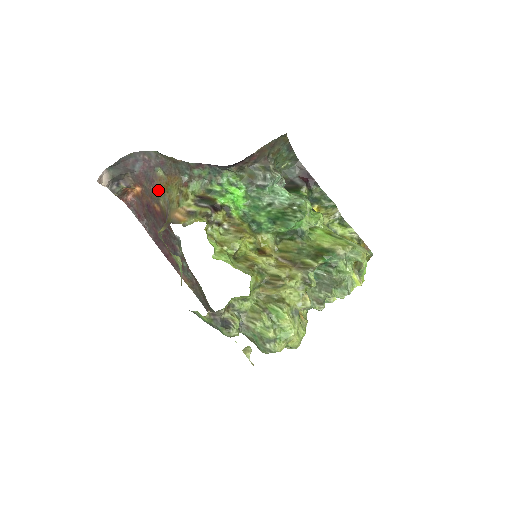
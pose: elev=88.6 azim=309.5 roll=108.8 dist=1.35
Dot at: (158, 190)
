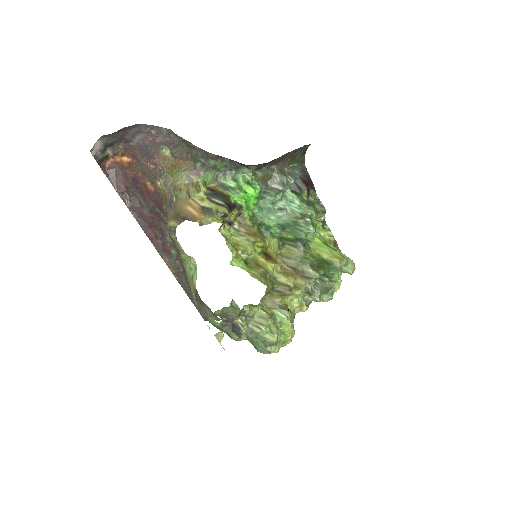
Dot at: (158, 169)
